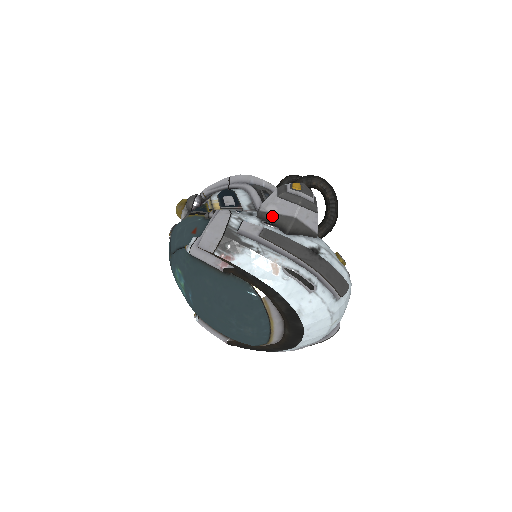
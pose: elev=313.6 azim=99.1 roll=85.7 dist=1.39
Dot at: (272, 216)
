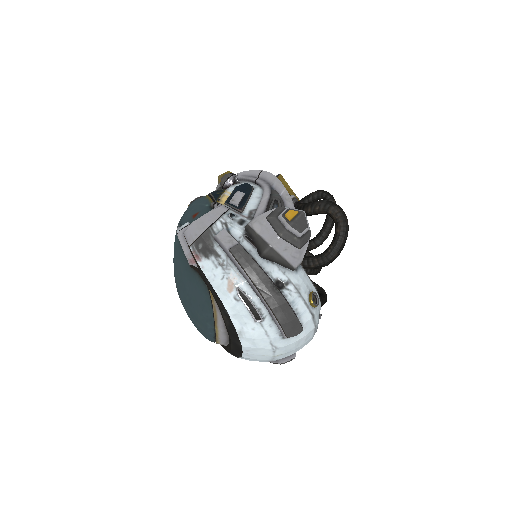
Dot at: (255, 234)
